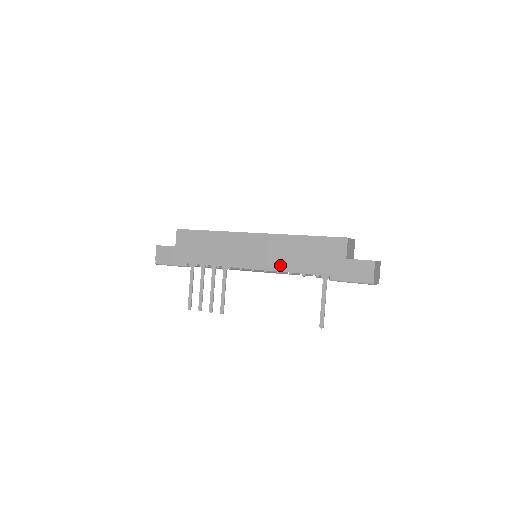
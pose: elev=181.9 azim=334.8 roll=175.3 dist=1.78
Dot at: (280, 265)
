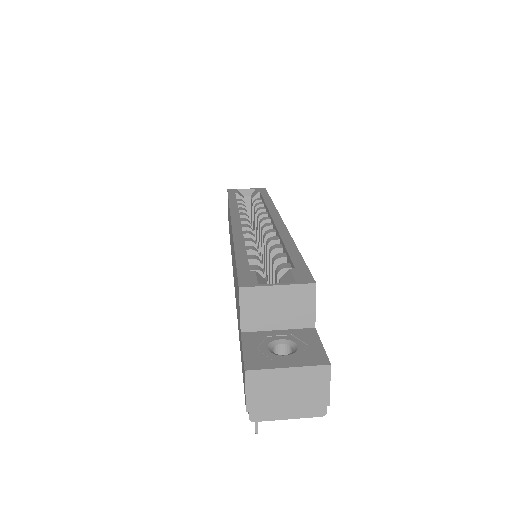
Dot at: (235, 290)
